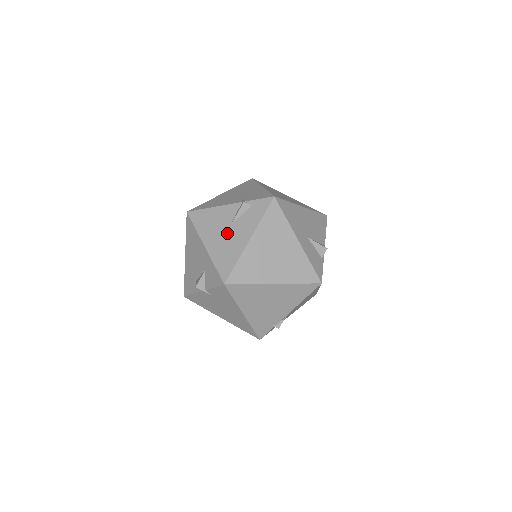
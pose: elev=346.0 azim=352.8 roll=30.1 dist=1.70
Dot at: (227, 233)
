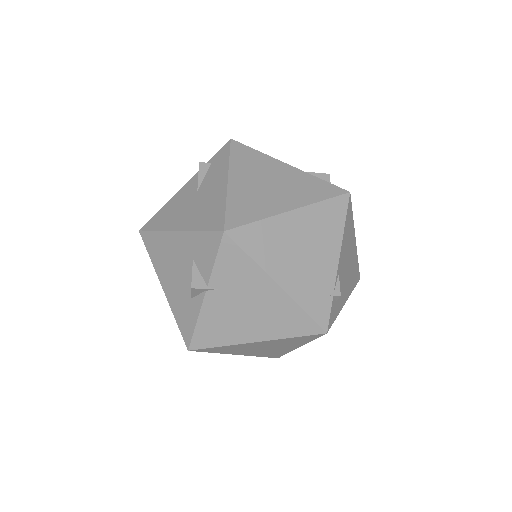
Dot at: (197, 200)
